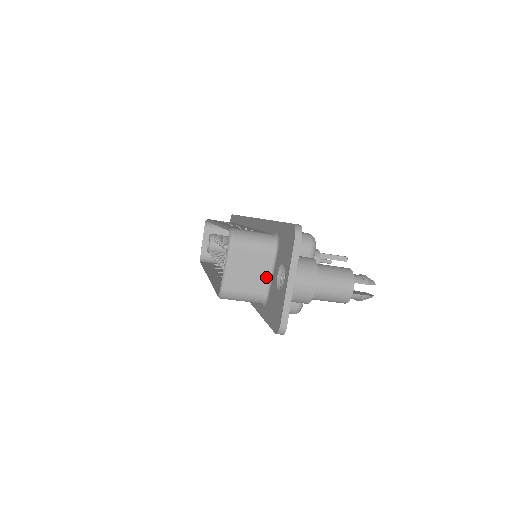
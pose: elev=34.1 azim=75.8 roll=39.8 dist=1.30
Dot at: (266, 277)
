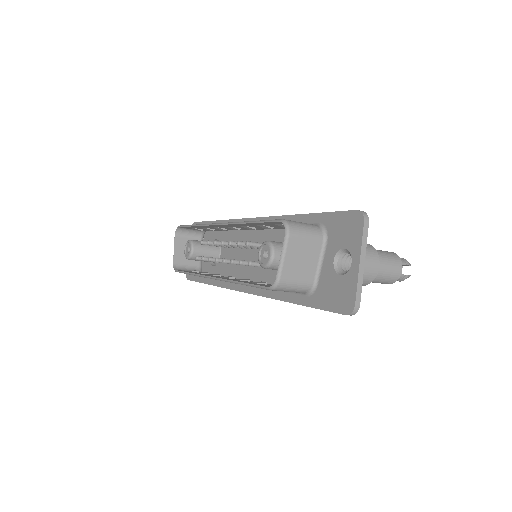
Dot at: (315, 266)
